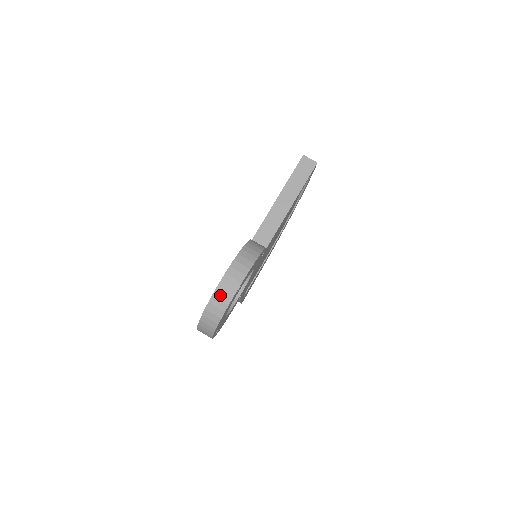
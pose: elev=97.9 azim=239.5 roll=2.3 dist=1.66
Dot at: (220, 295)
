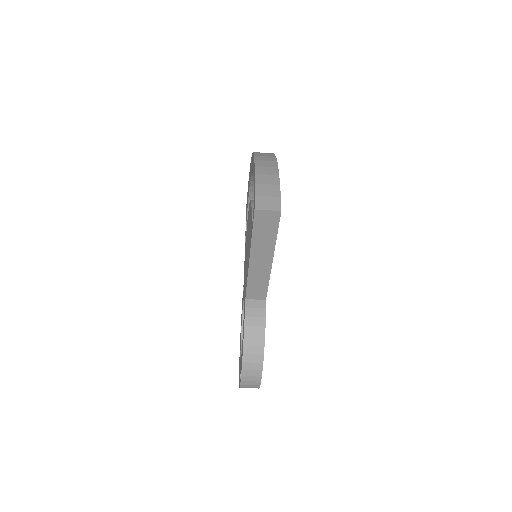
Dot at: occluded
